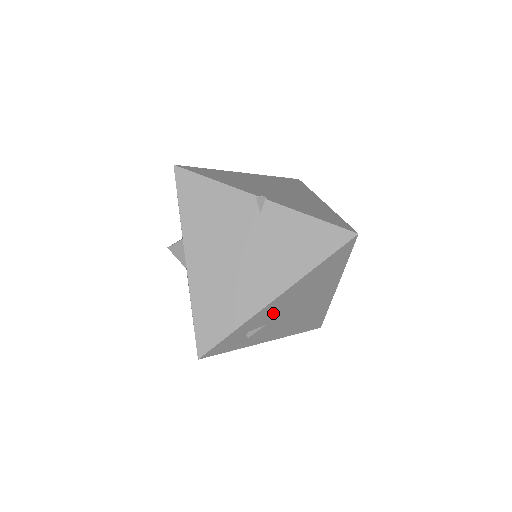
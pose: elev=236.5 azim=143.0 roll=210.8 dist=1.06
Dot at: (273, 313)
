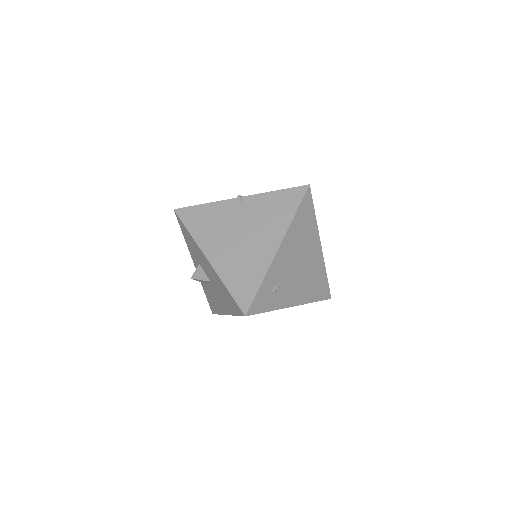
Dot at: (283, 267)
